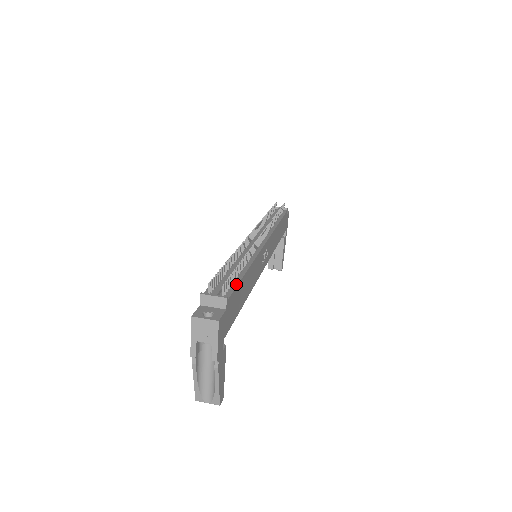
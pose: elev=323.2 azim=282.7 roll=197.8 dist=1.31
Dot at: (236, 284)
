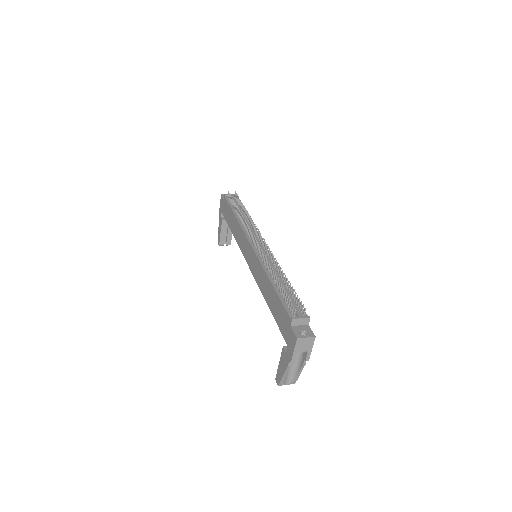
Dot at: (297, 300)
